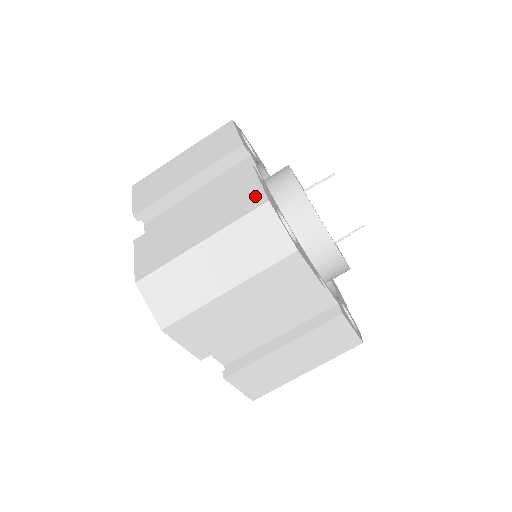
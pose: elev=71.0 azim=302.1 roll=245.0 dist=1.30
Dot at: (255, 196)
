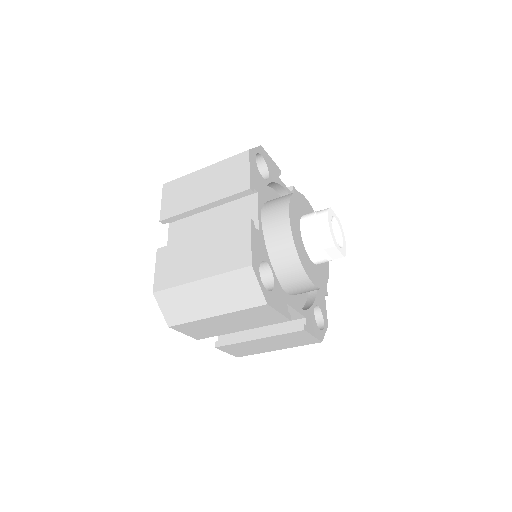
Dot at: (244, 255)
